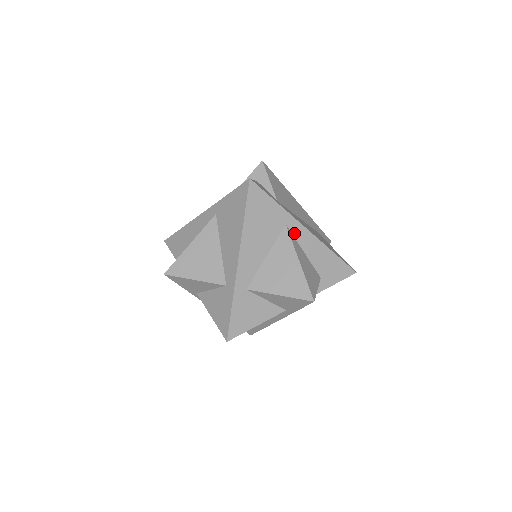
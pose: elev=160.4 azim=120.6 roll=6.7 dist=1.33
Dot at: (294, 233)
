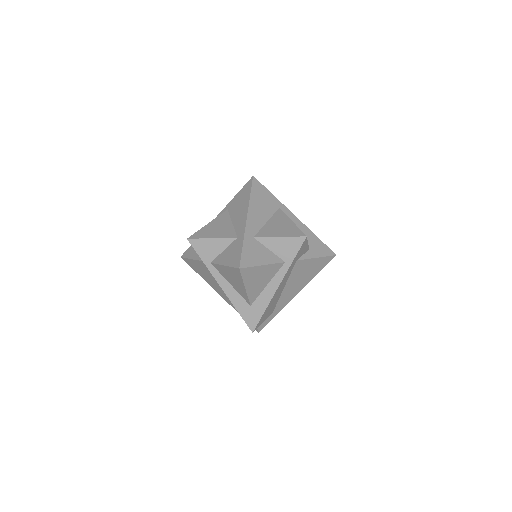
Dot at: occluded
